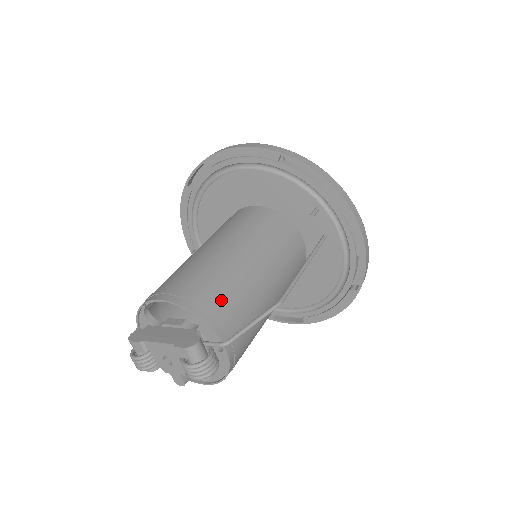
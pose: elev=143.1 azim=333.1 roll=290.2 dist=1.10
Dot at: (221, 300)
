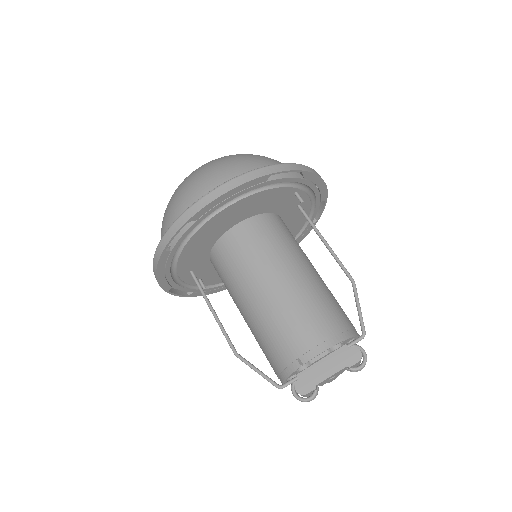
Dot at: (338, 315)
